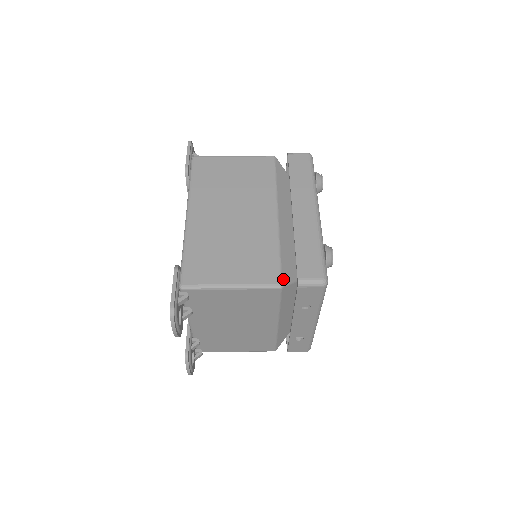
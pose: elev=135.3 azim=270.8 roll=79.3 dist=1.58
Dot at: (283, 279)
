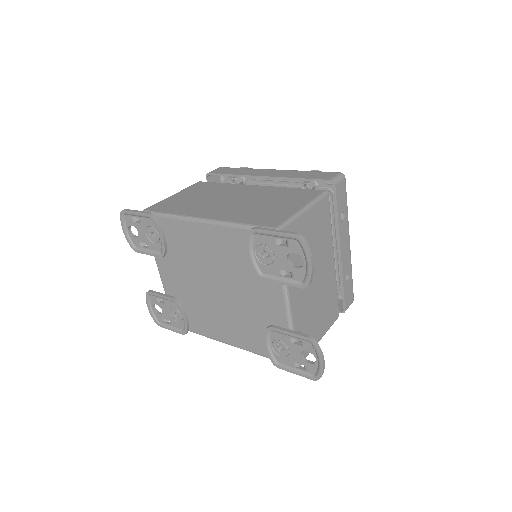
Dot at: occluded
